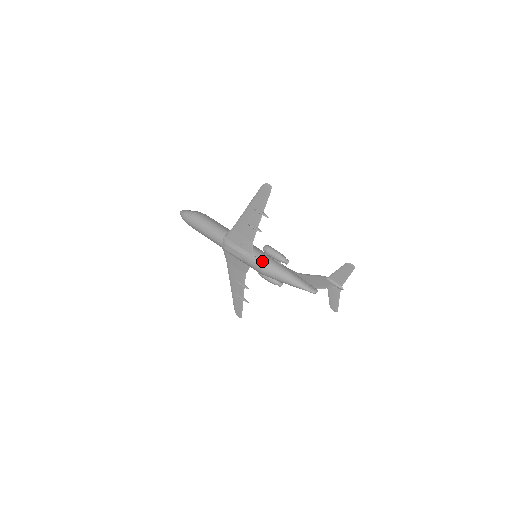
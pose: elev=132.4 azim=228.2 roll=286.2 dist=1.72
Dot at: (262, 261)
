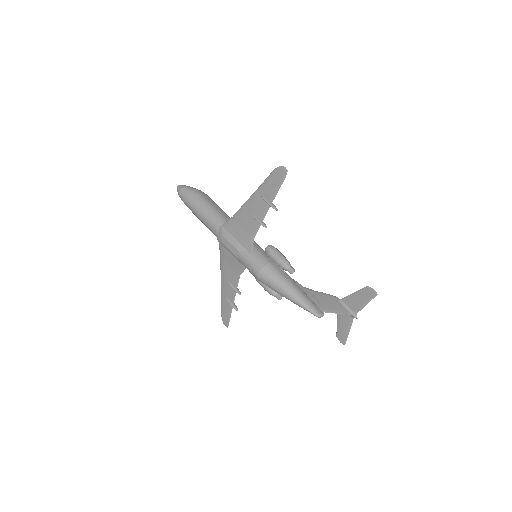
Dot at: (261, 264)
